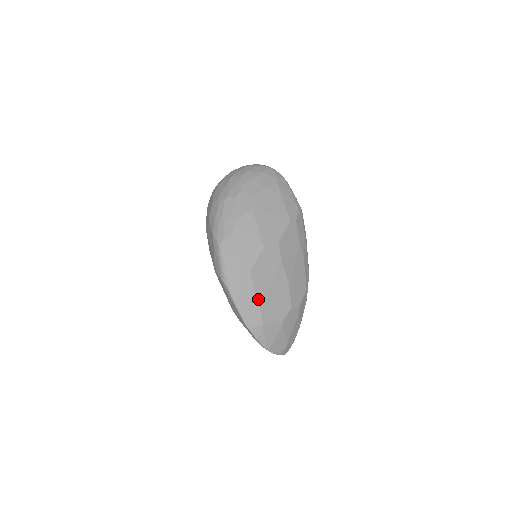
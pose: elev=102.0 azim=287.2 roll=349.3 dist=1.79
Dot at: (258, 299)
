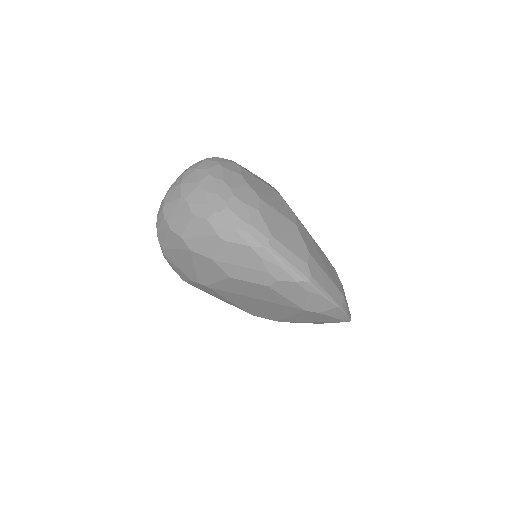
Dot at: (328, 275)
